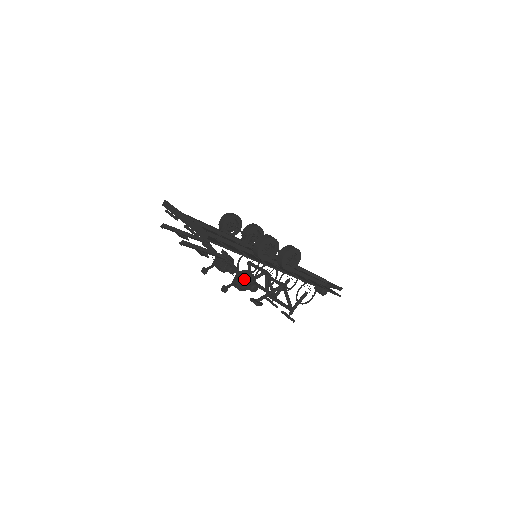
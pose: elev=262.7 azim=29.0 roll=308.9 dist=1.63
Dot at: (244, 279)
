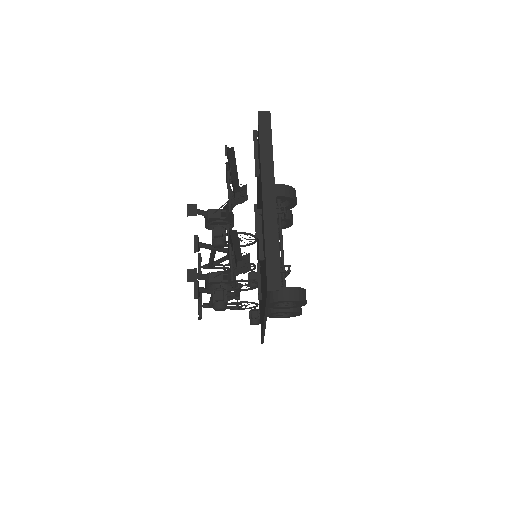
Dot at: occluded
